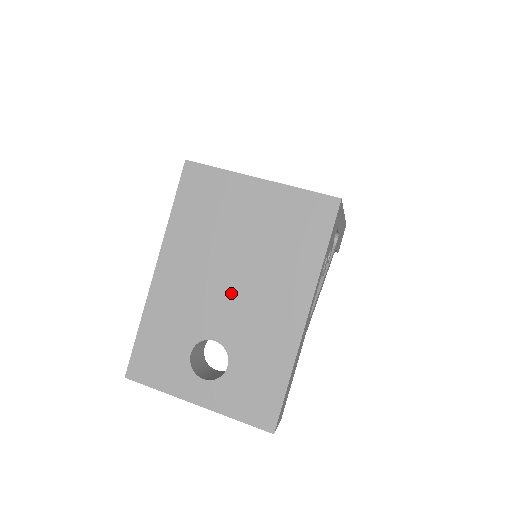
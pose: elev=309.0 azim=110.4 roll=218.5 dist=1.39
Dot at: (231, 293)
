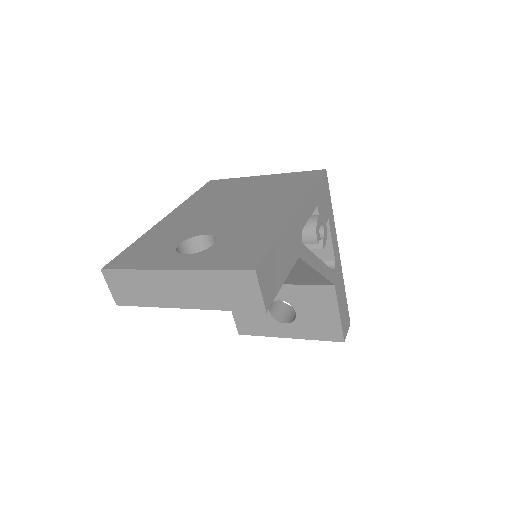
Dot at: (229, 213)
